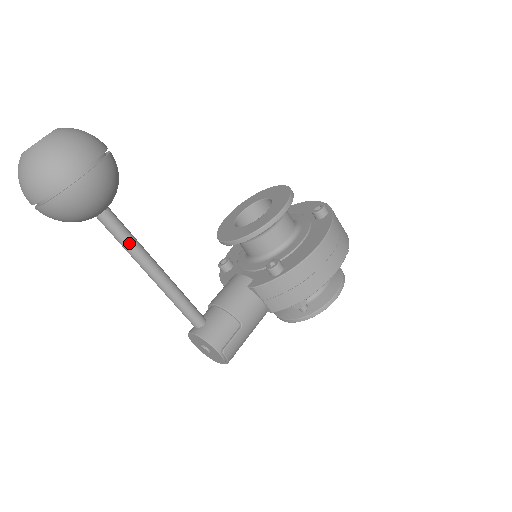
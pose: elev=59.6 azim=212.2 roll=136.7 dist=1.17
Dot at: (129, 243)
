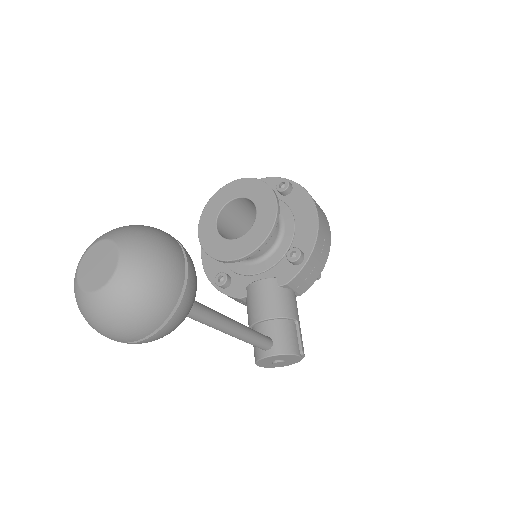
Dot at: (208, 315)
